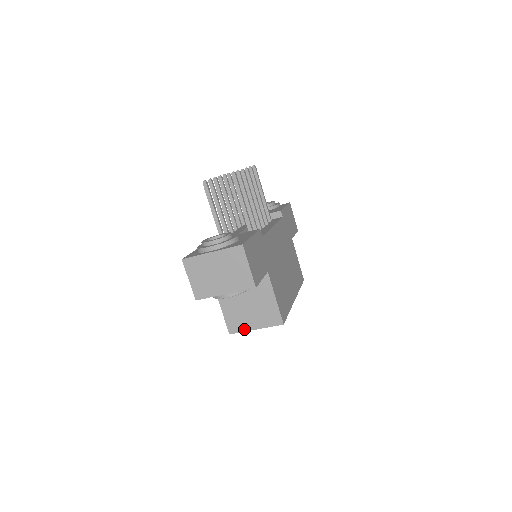
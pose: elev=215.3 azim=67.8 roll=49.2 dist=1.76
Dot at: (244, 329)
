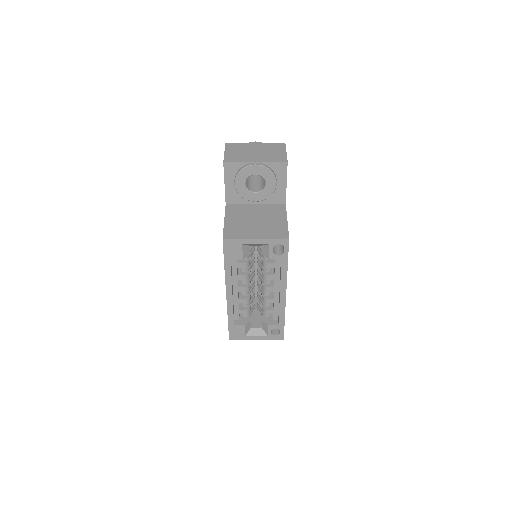
Dot at: (242, 237)
